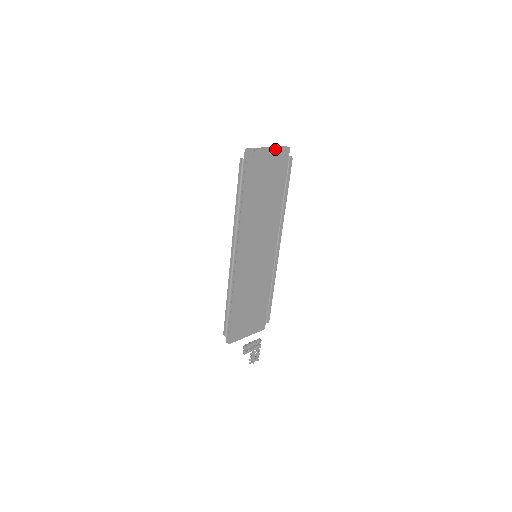
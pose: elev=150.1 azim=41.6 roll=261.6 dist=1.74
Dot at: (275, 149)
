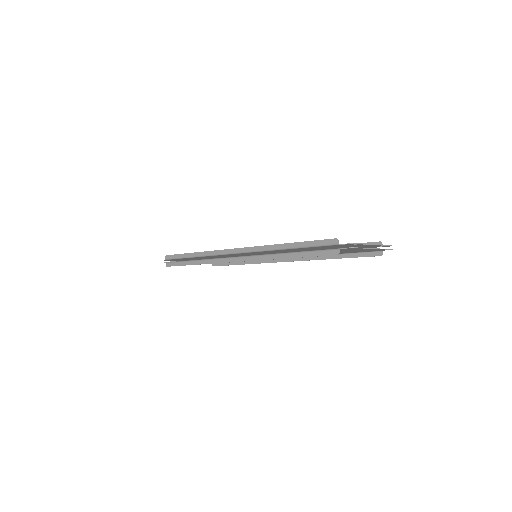
Dot at: (378, 249)
